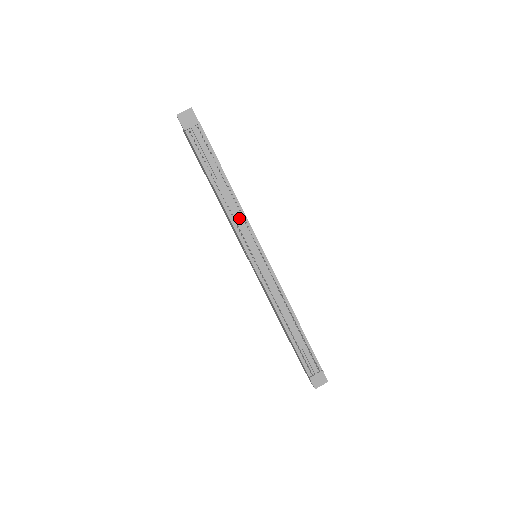
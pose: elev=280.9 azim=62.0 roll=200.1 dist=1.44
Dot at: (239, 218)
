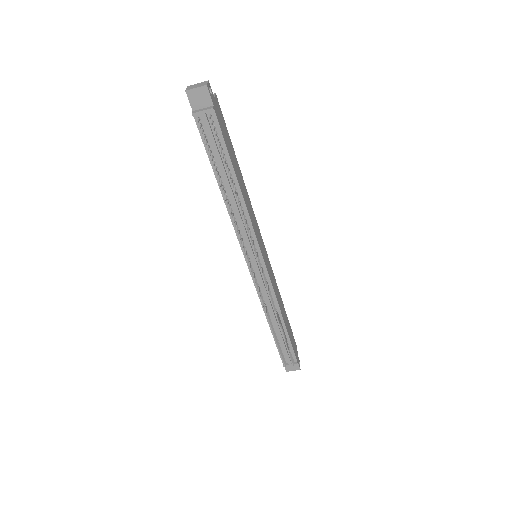
Dot at: (242, 224)
